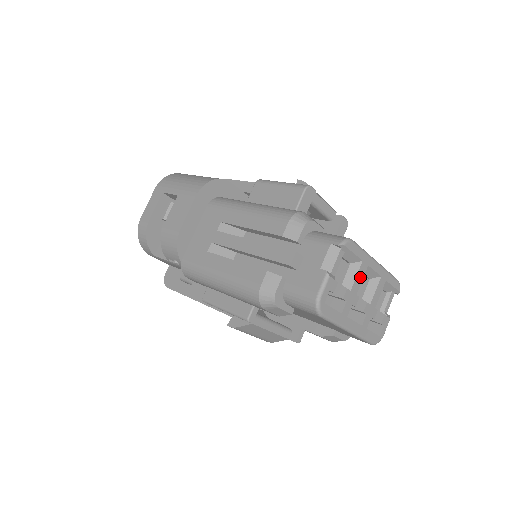
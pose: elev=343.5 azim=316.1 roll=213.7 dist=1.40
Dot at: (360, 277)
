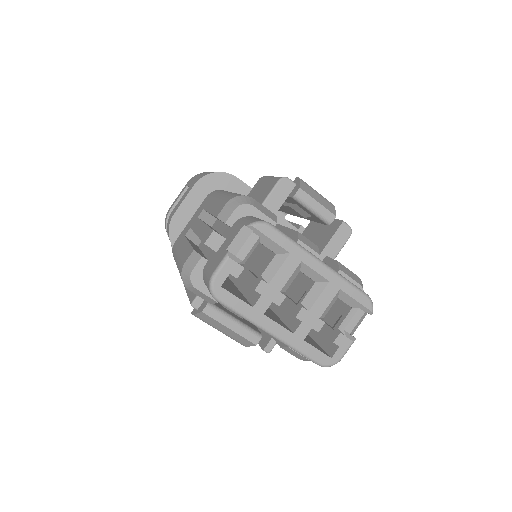
Dot at: (286, 272)
